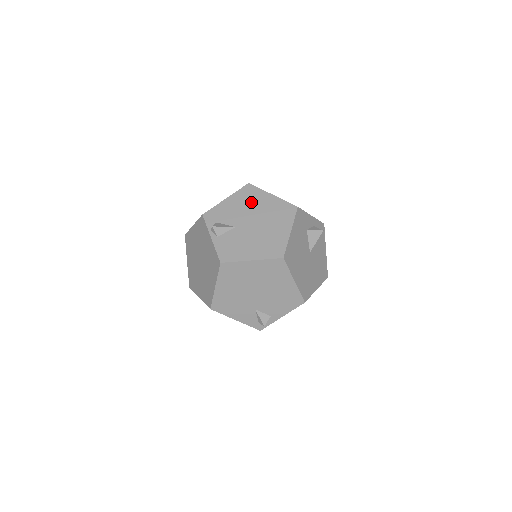
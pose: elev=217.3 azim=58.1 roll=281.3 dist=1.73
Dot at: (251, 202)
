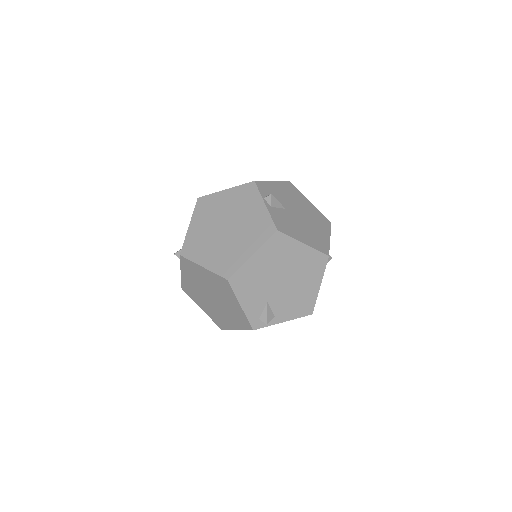
Dot at: (295, 197)
